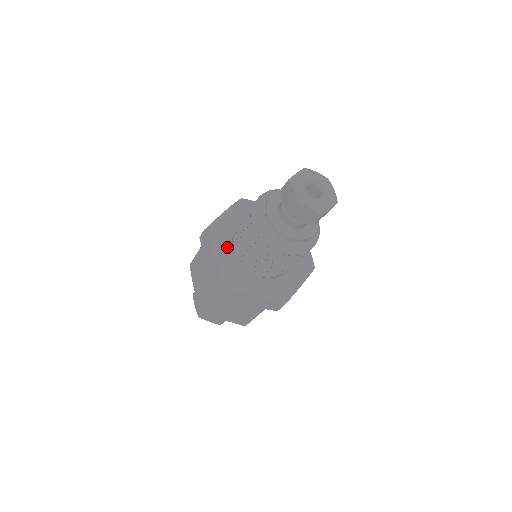
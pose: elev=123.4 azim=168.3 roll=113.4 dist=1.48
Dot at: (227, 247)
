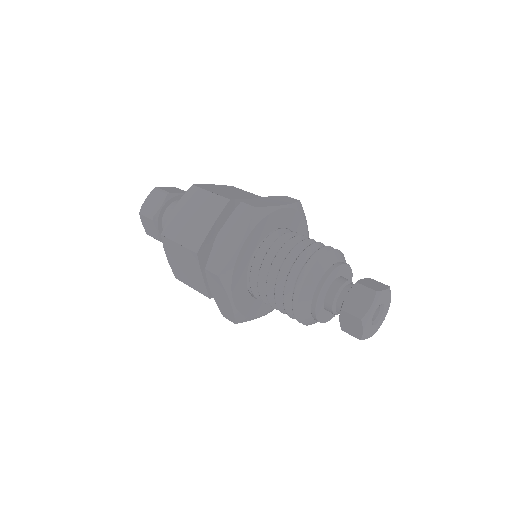
Dot at: (255, 242)
